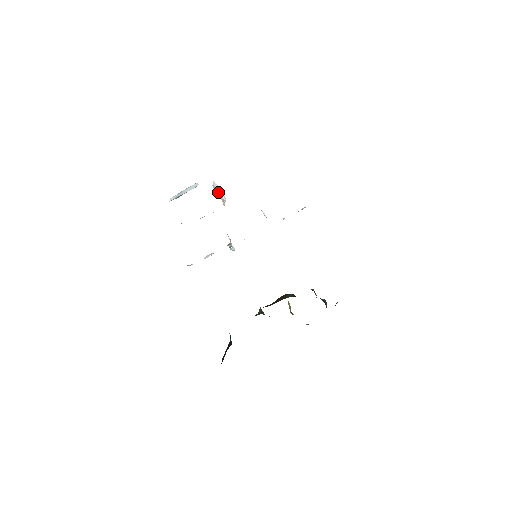
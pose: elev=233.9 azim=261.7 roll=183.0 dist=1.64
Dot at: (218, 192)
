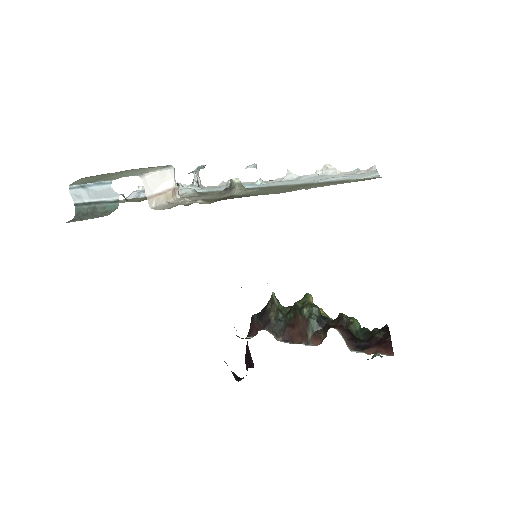
Dot at: (160, 190)
